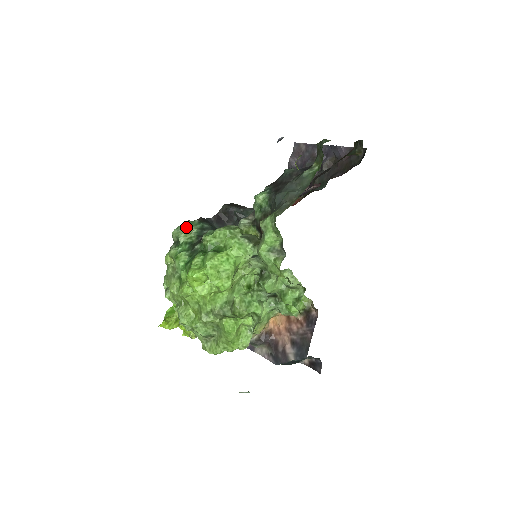
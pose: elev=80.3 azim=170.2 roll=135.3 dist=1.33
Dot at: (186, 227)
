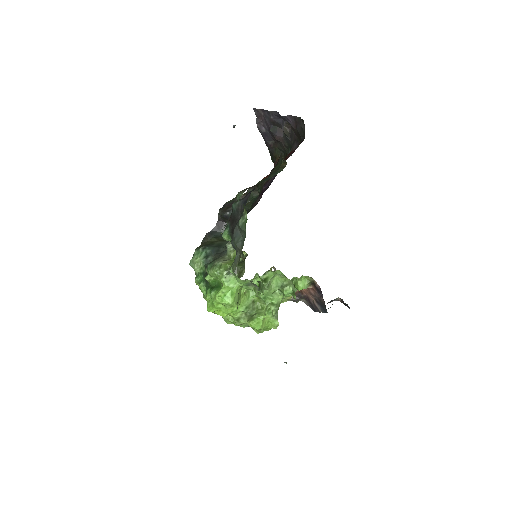
Dot at: (195, 260)
